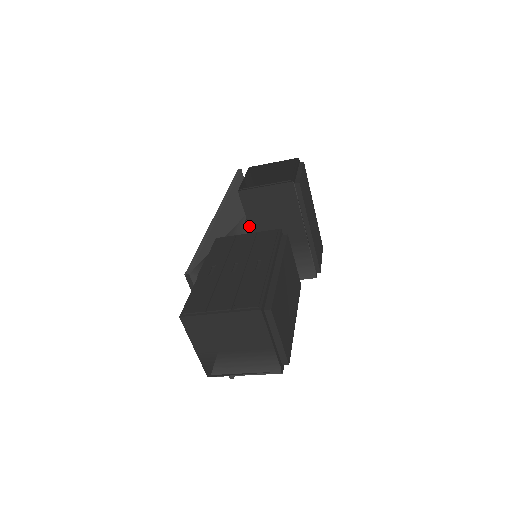
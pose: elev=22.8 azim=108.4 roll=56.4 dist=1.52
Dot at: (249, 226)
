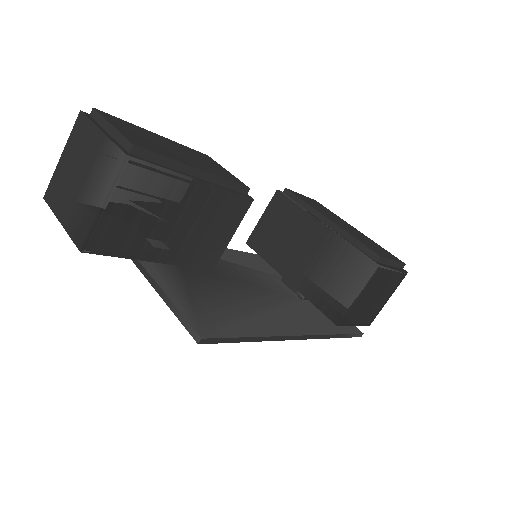
Dot at: occluded
